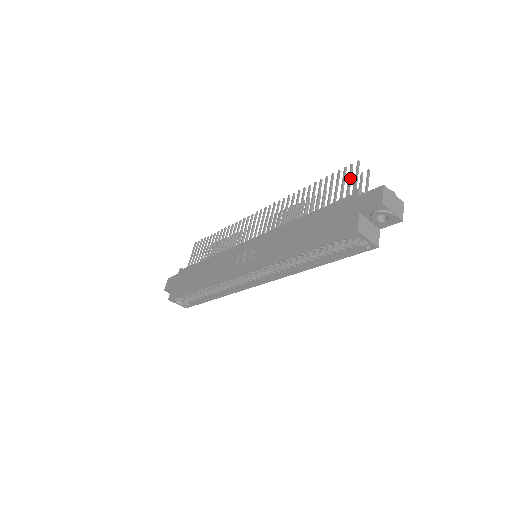
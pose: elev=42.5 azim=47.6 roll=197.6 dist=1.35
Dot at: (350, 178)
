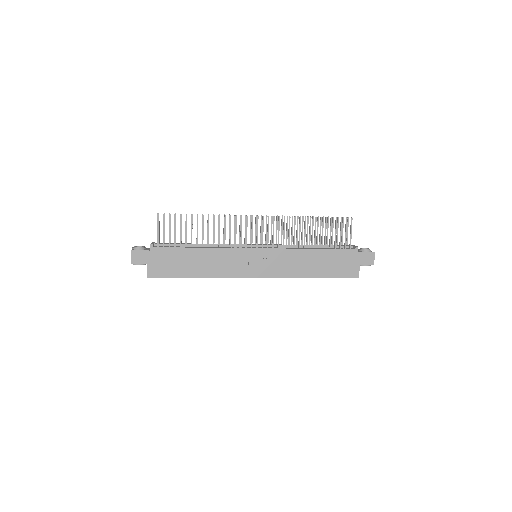
Dot at: occluded
